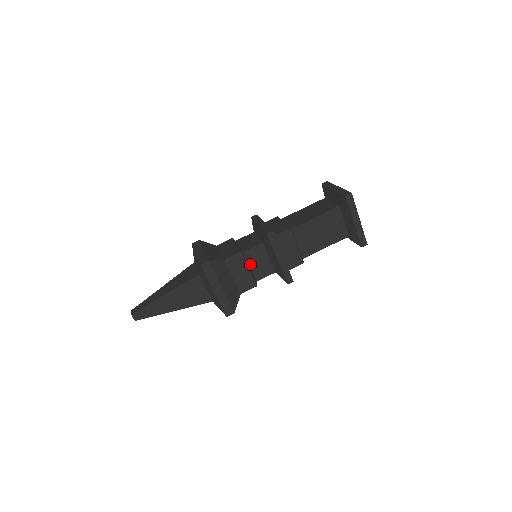
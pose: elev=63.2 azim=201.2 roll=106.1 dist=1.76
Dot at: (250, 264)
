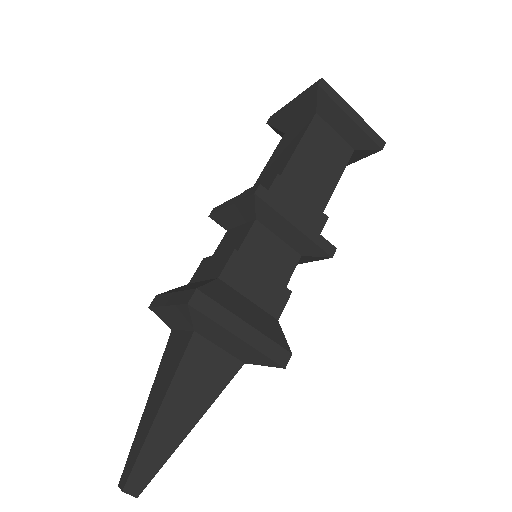
Dot at: occluded
